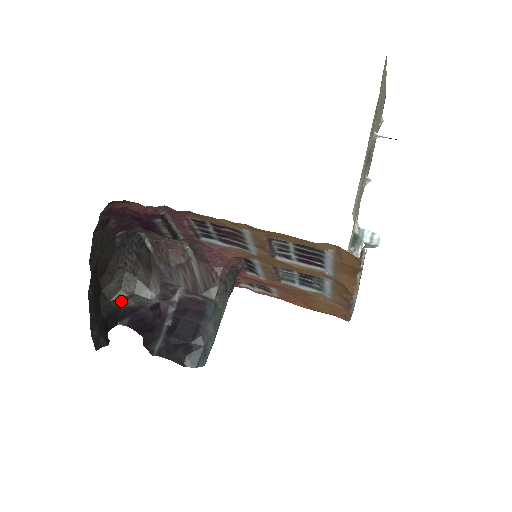
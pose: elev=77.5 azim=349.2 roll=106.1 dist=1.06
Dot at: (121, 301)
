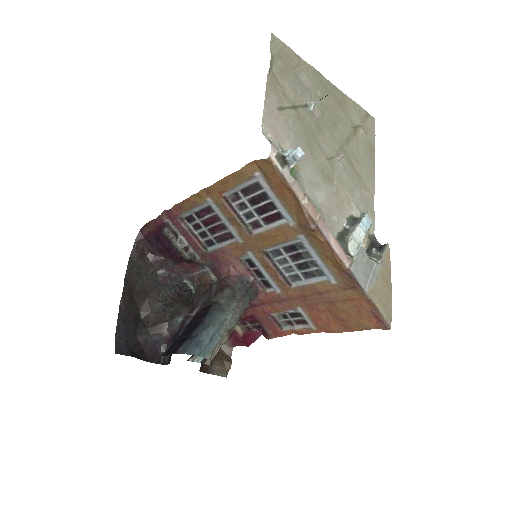
Dot at: (157, 329)
